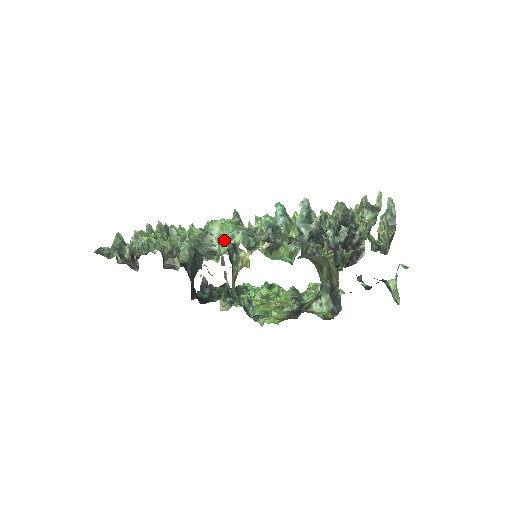
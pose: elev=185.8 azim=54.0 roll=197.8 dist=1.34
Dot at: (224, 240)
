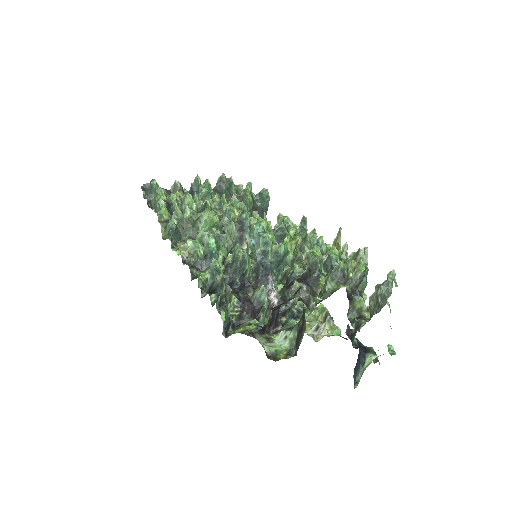
Dot at: occluded
